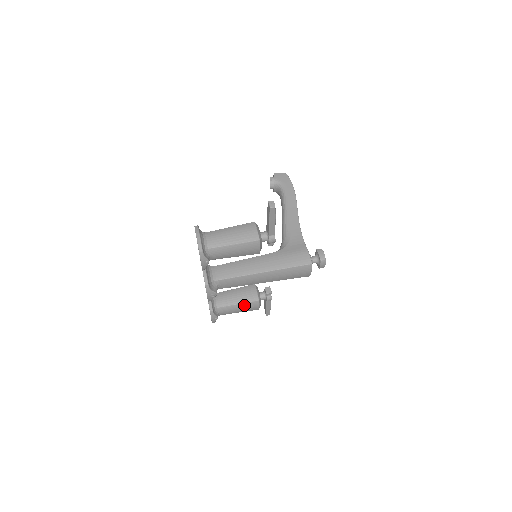
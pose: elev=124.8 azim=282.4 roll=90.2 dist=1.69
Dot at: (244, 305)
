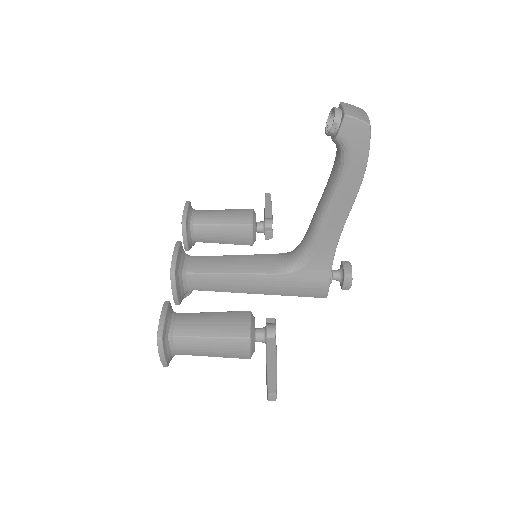
Dot at: occluded
